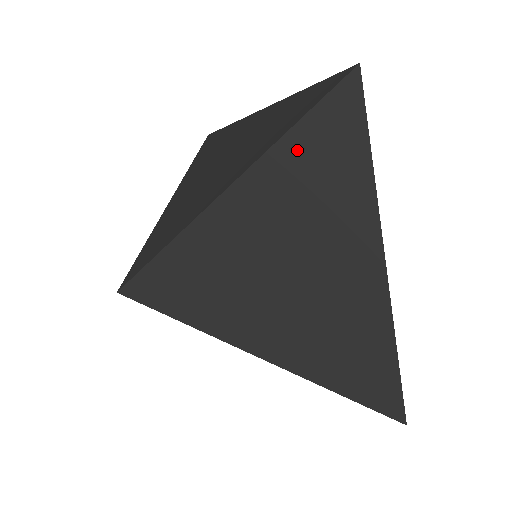
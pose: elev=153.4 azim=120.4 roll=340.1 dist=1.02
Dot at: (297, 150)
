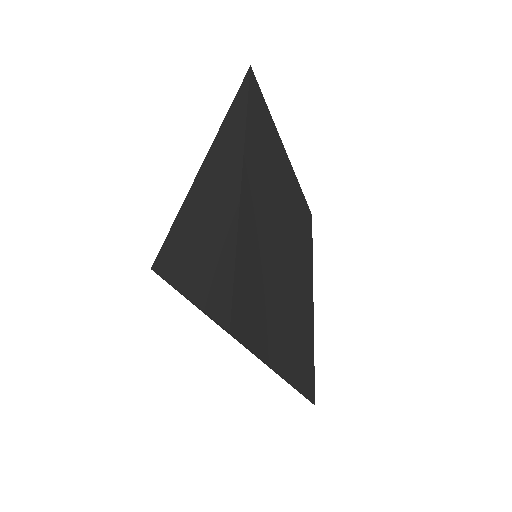
Dot at: (222, 134)
